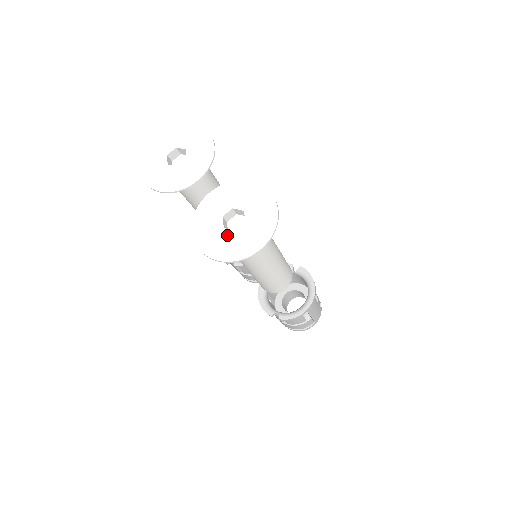
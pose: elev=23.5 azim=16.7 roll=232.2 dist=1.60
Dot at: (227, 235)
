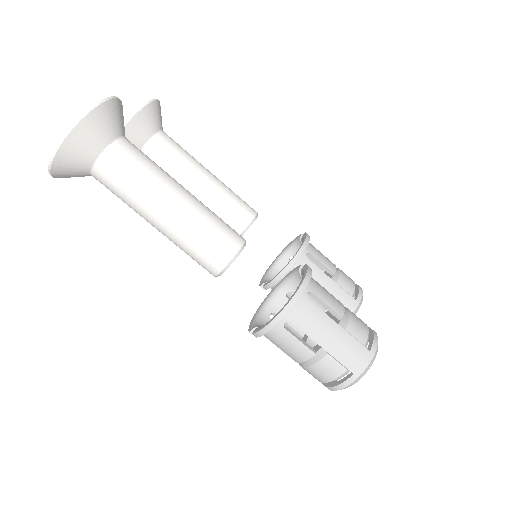
Dot at: occluded
